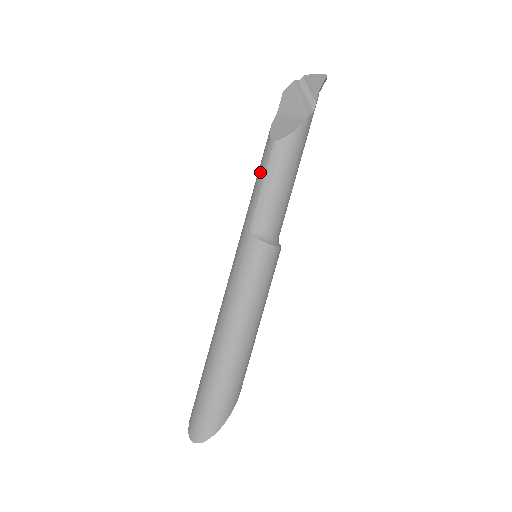
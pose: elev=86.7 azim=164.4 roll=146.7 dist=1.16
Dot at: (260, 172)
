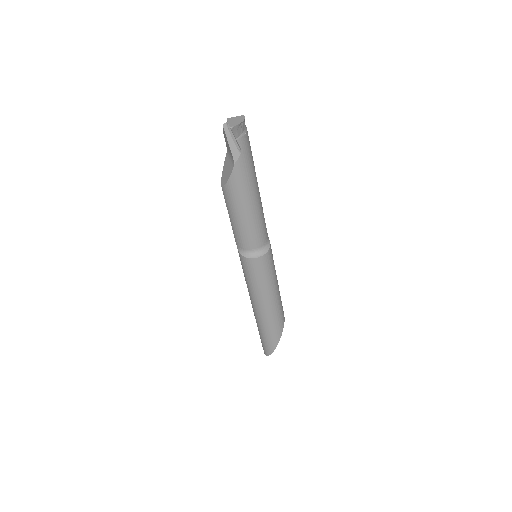
Dot at: occluded
